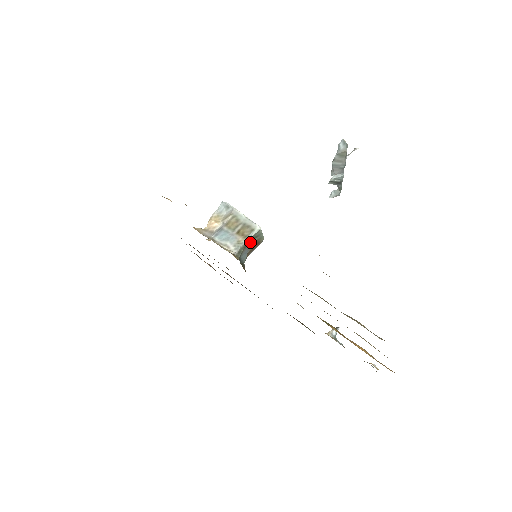
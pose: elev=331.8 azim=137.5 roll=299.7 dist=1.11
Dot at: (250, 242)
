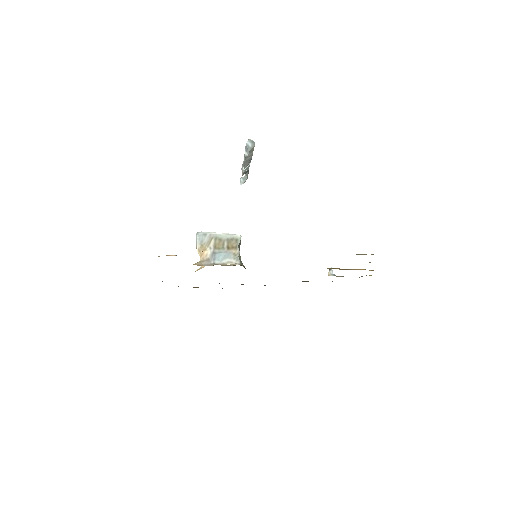
Dot at: (239, 249)
